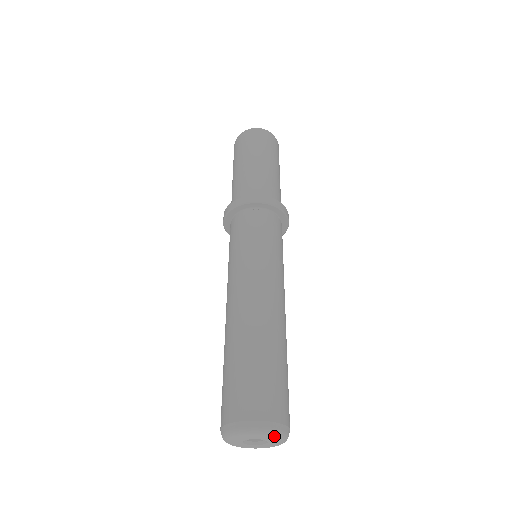
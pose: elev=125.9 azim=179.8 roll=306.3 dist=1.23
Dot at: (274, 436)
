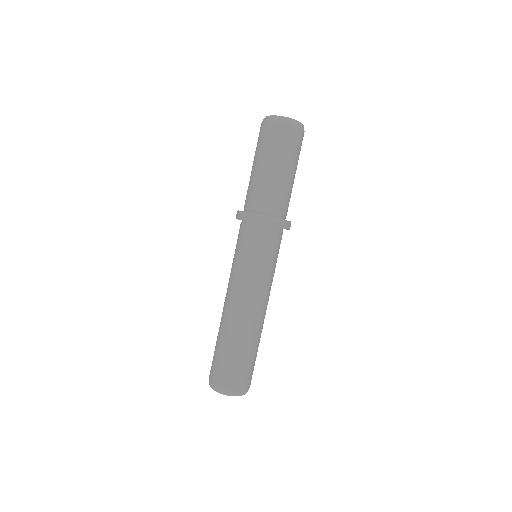
Dot at: occluded
